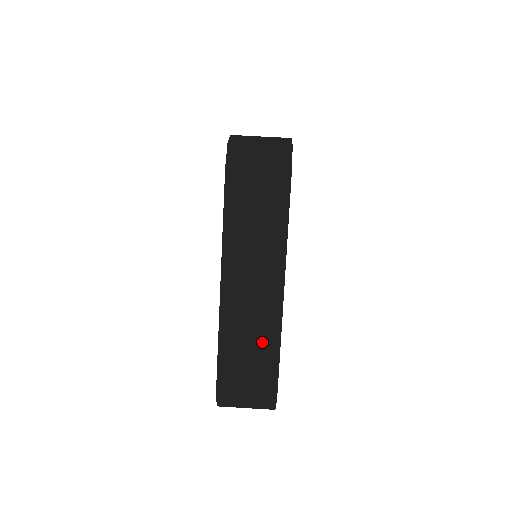
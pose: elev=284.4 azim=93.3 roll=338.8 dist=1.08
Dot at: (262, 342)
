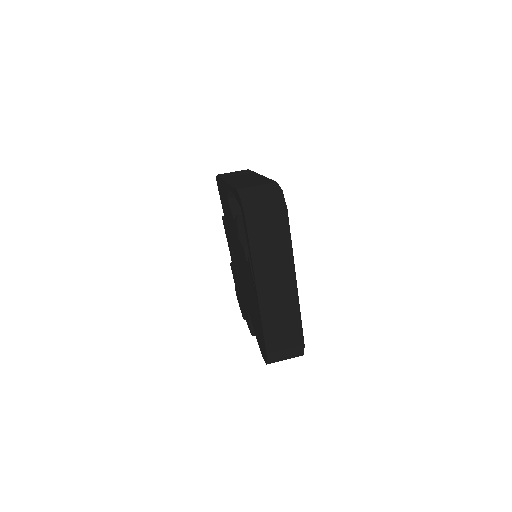
Dot at: (289, 318)
